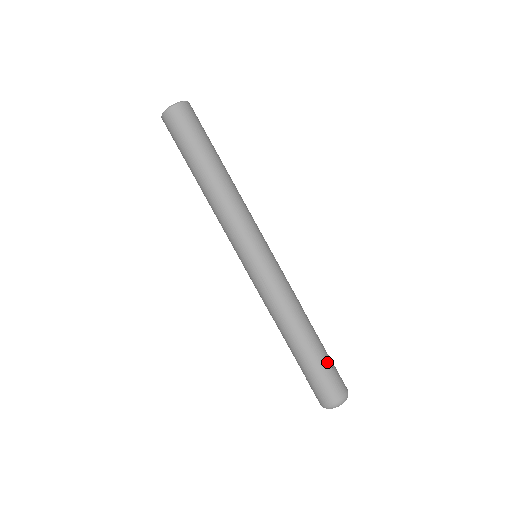
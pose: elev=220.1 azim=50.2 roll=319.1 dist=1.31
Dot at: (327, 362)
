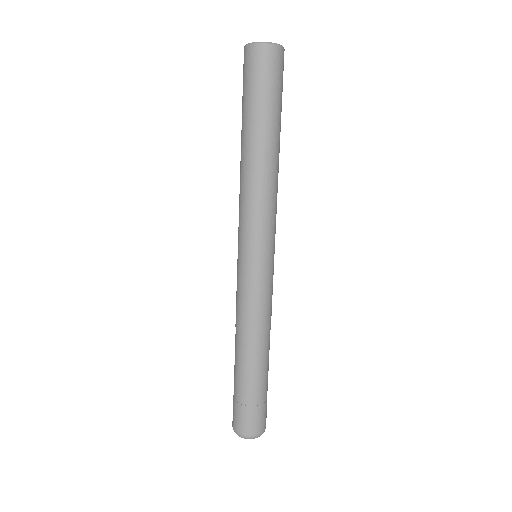
Dot at: occluded
